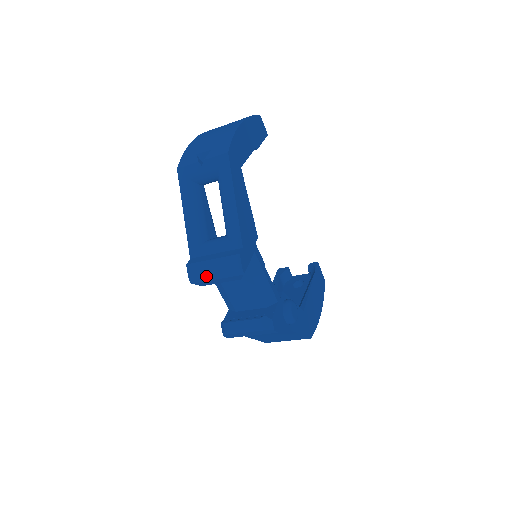
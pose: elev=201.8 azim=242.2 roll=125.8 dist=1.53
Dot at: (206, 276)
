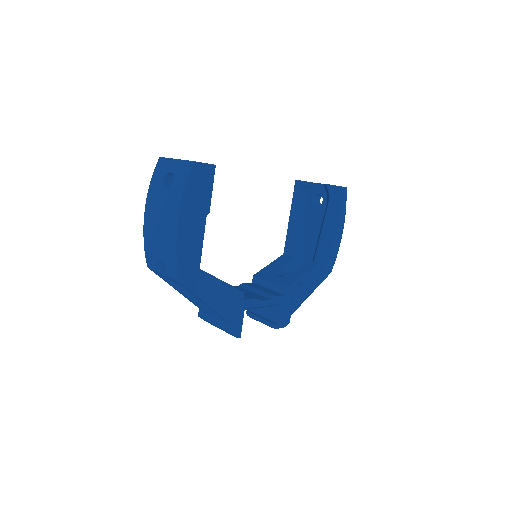
Dot at: occluded
